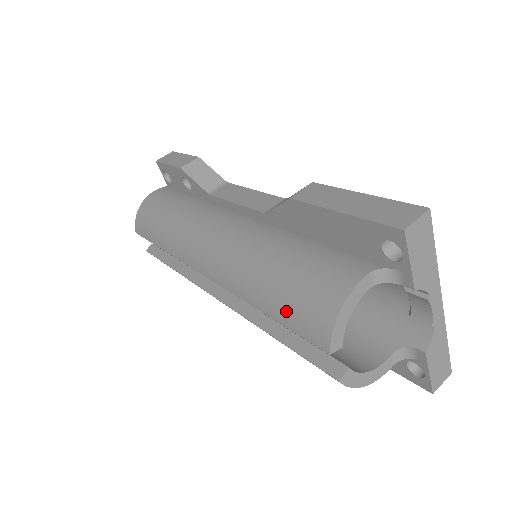
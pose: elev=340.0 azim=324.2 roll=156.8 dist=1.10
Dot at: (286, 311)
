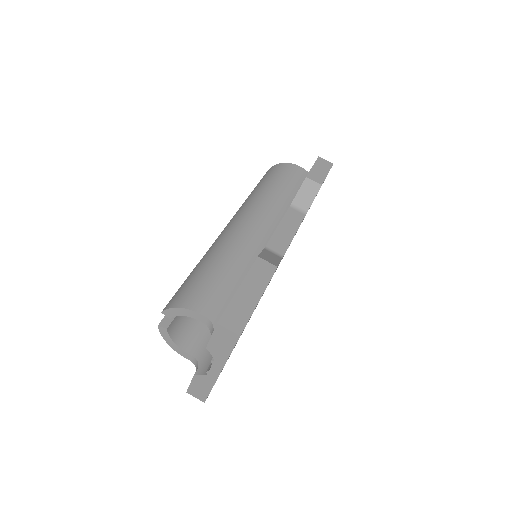
Dot at: (187, 282)
